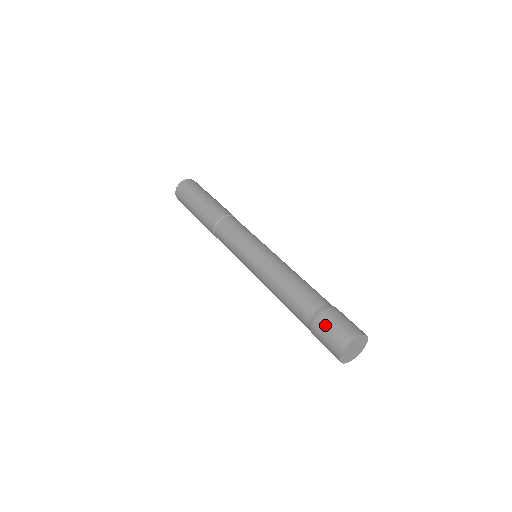
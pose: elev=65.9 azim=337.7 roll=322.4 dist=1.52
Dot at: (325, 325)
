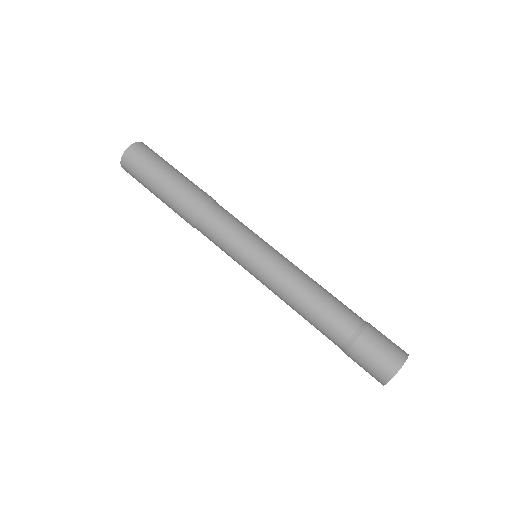
Dot at: (357, 362)
